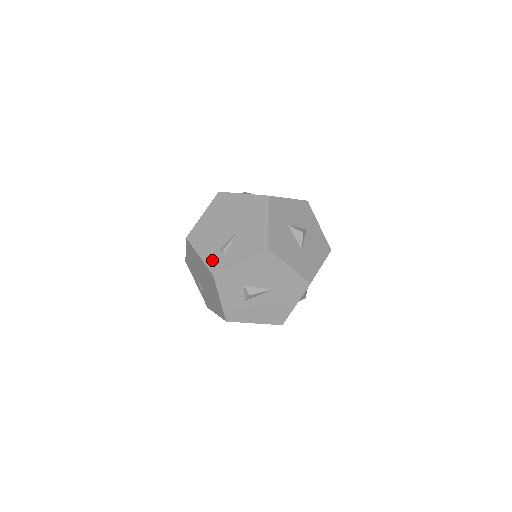
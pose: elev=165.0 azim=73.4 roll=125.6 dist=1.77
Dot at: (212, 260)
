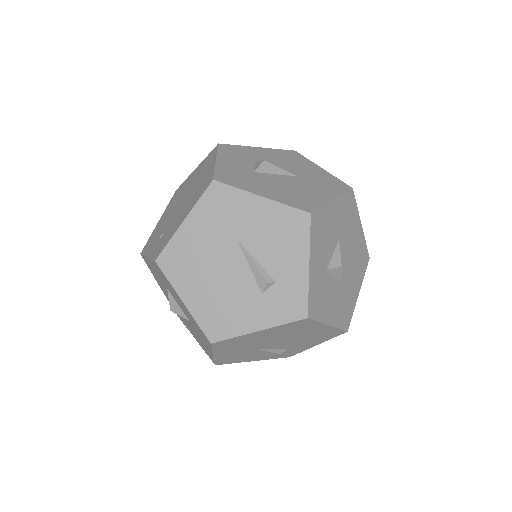
Dot at: occluded
